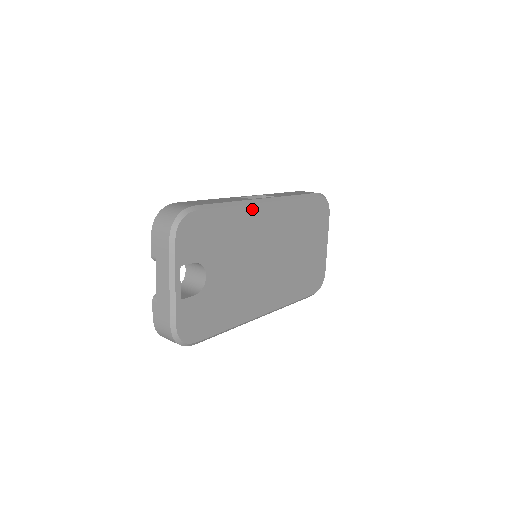
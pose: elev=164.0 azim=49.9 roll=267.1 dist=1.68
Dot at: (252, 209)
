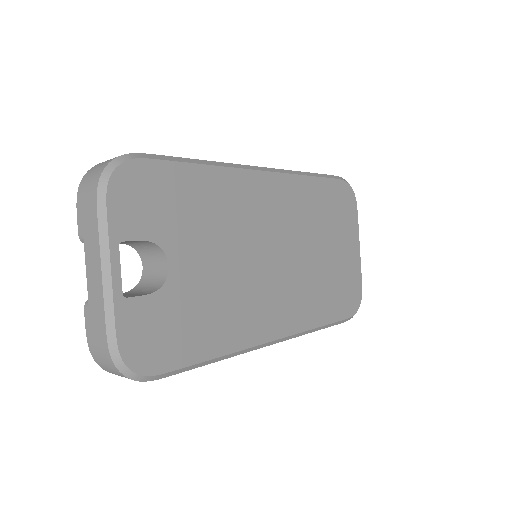
Dot at: (238, 176)
